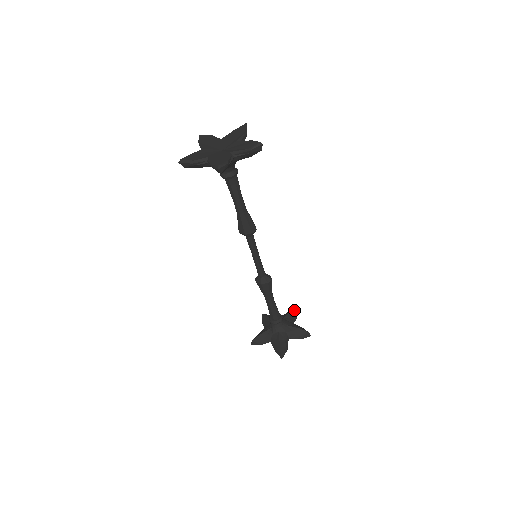
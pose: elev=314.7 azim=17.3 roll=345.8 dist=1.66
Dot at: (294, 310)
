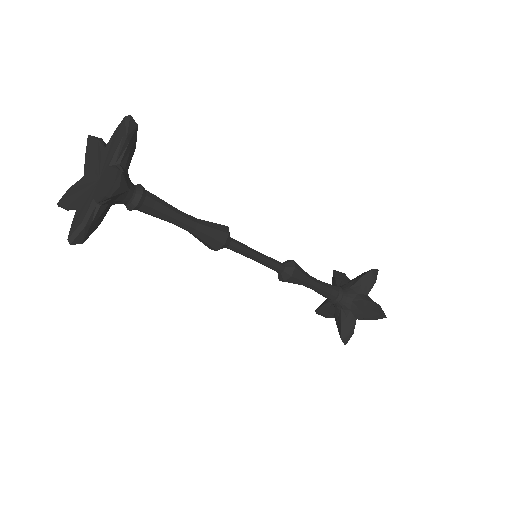
Dot at: (335, 272)
